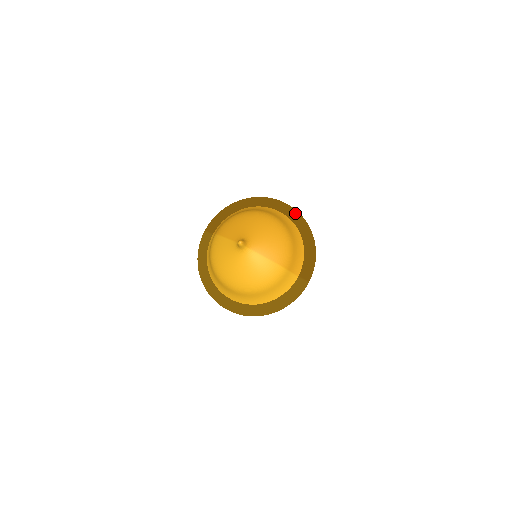
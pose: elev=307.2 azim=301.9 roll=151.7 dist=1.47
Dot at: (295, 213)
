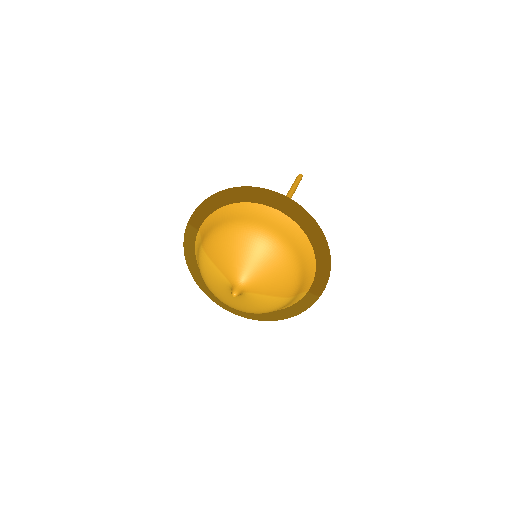
Dot at: (305, 218)
